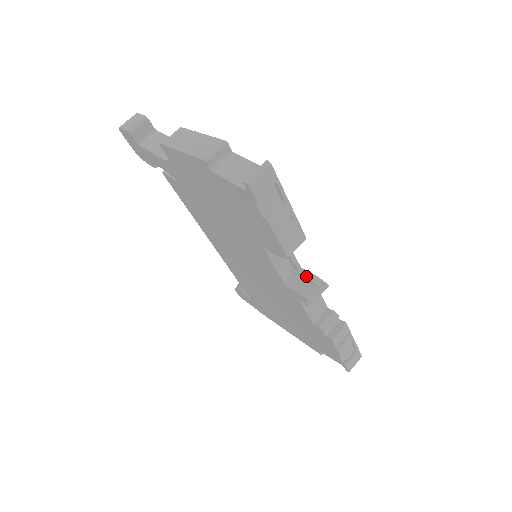
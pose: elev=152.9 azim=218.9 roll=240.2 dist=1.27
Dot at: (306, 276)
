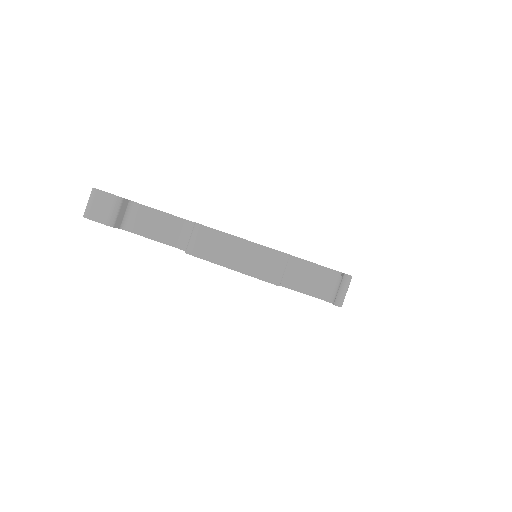
Dot at: occluded
